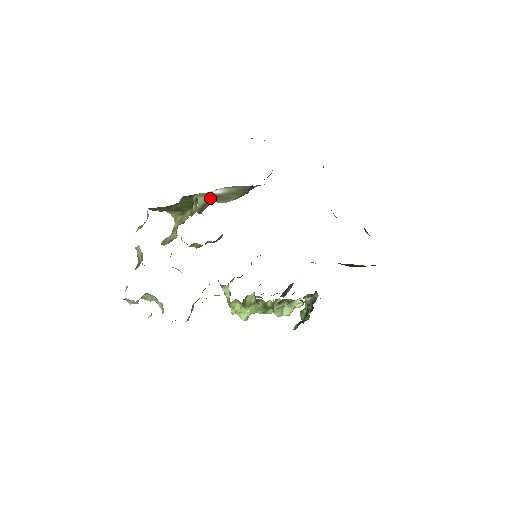
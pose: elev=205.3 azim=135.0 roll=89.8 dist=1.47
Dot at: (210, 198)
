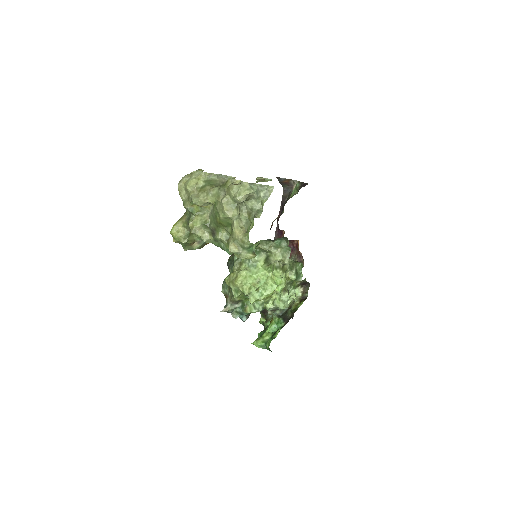
Dot at: occluded
